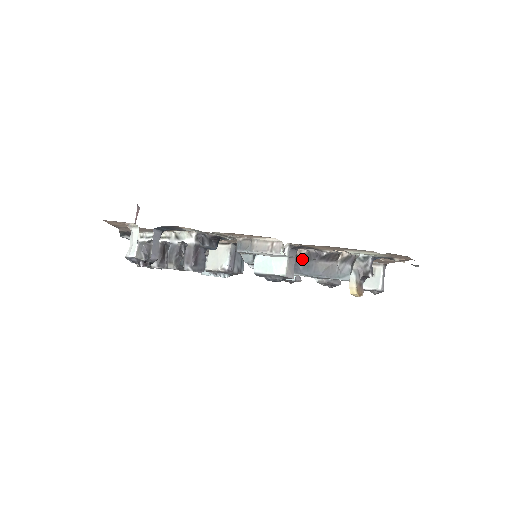
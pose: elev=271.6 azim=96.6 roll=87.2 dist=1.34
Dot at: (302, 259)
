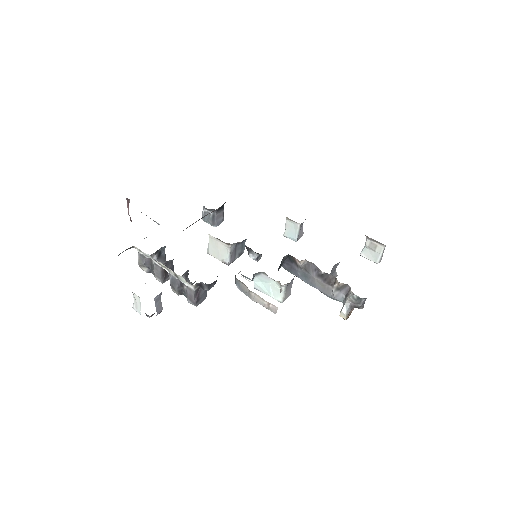
Dot at: (301, 268)
